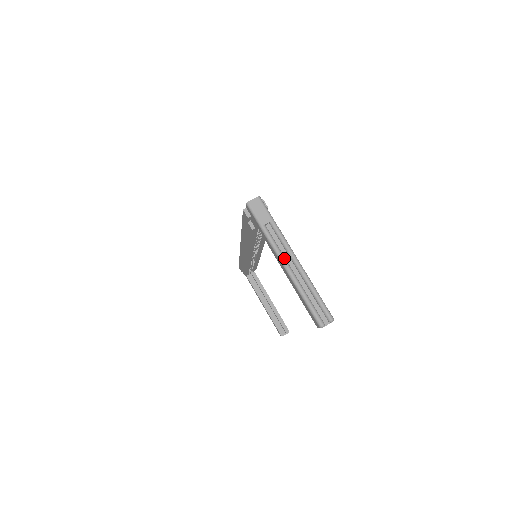
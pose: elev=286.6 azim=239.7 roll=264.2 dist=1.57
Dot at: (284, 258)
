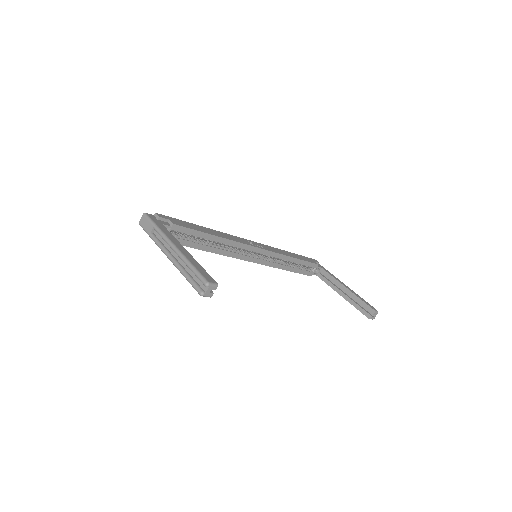
Dot at: (166, 251)
